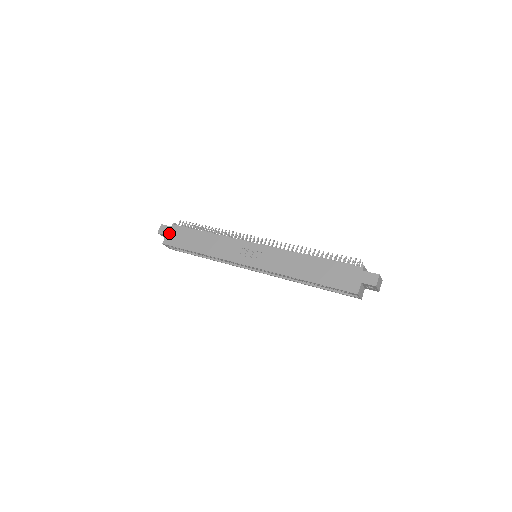
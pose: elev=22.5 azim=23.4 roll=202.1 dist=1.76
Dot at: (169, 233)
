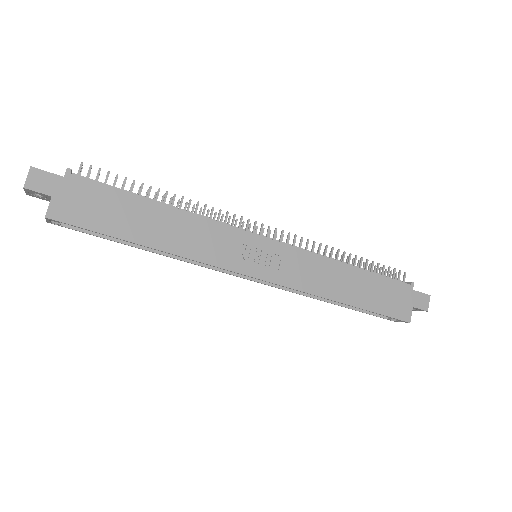
Dot at: (61, 193)
